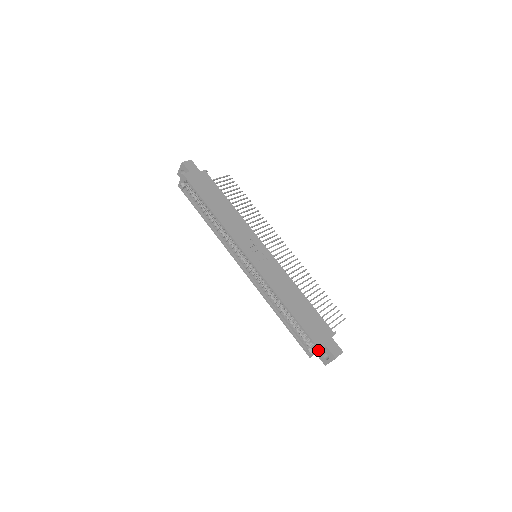
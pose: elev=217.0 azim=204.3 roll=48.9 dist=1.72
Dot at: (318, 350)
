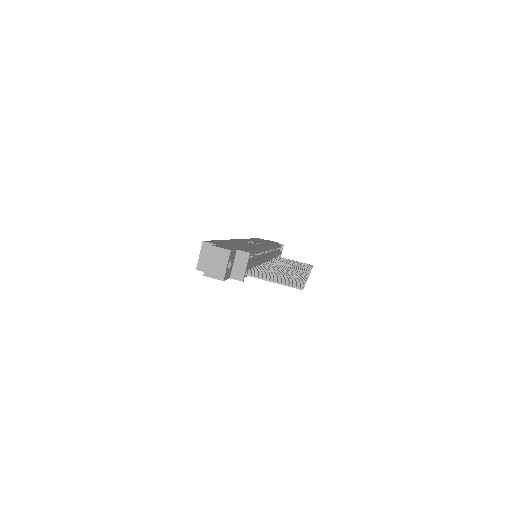
Dot at: (202, 244)
